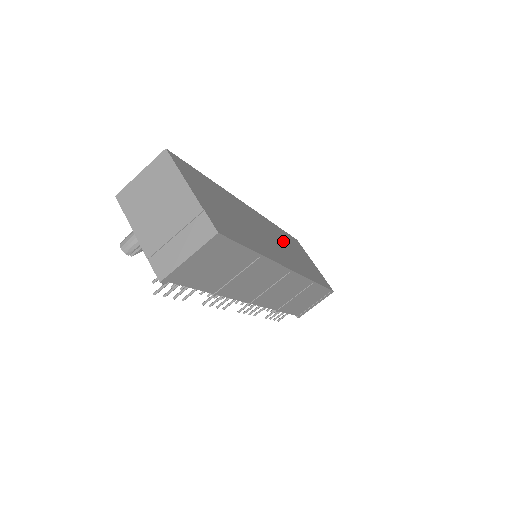
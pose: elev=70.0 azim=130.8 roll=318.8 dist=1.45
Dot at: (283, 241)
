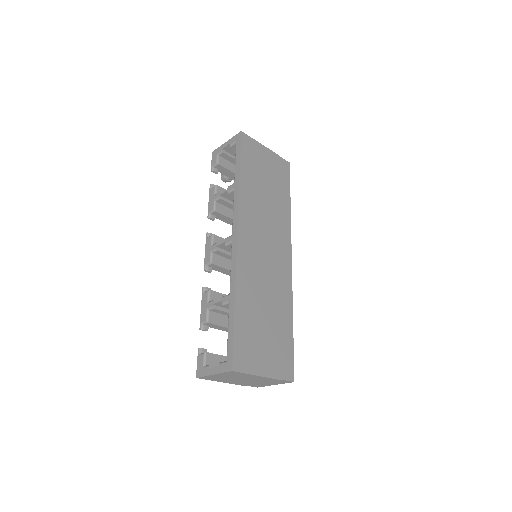
Dot at: (260, 208)
